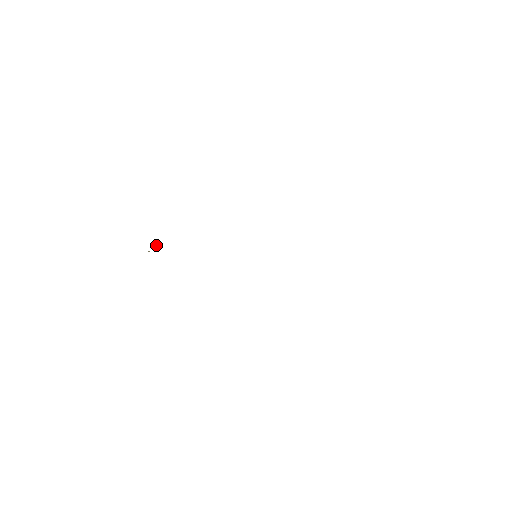
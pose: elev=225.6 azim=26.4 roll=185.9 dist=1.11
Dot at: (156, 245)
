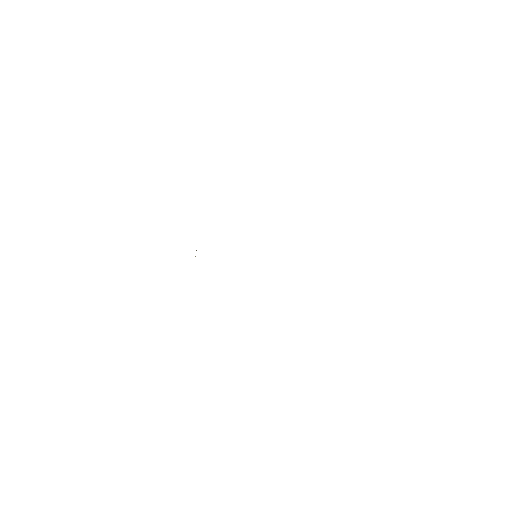
Dot at: occluded
